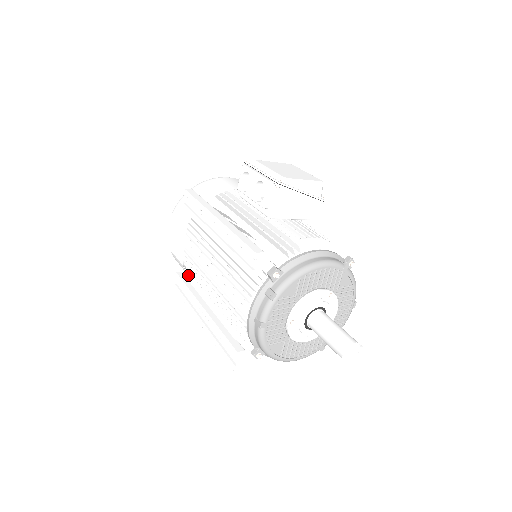
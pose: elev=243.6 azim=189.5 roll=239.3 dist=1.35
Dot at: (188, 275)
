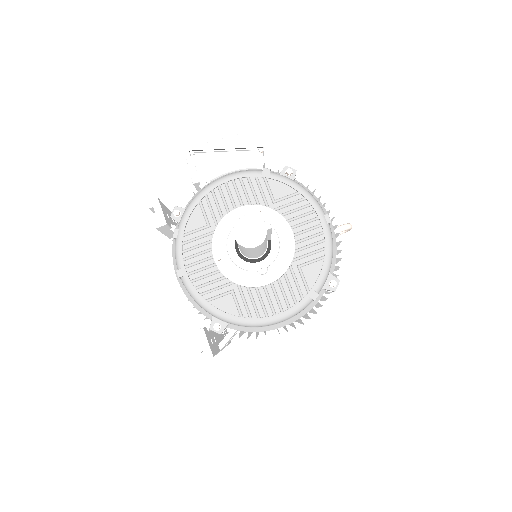
Dot at: occluded
